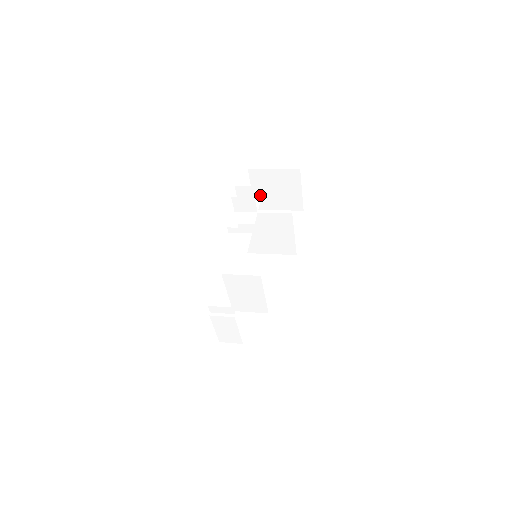
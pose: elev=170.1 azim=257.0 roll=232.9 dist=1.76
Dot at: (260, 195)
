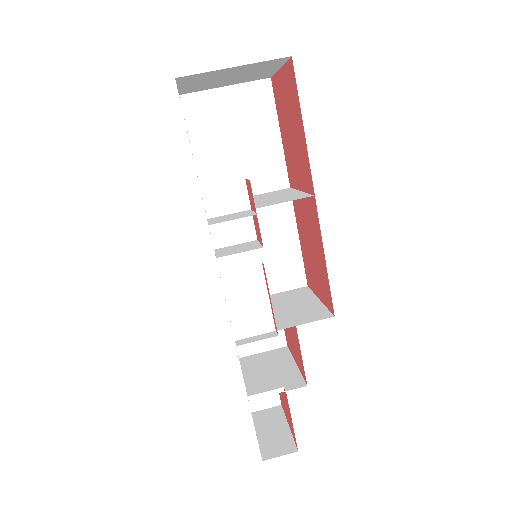
Dot at: (193, 86)
